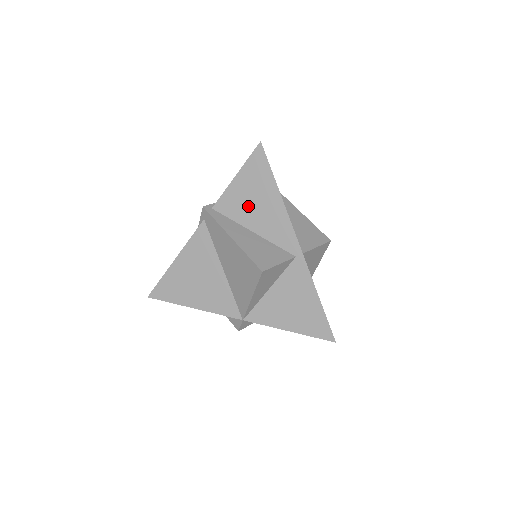
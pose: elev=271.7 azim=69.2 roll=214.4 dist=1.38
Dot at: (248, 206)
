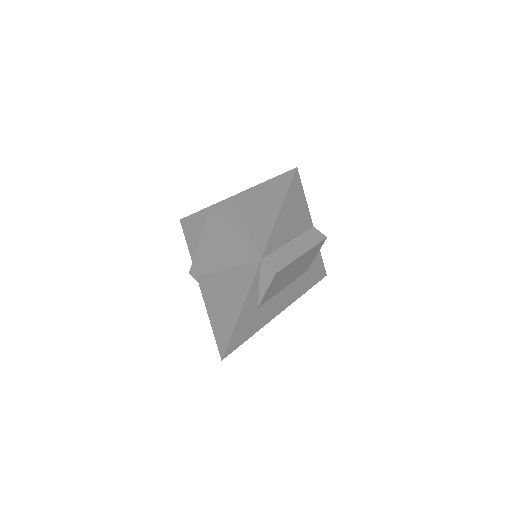
Dot at: occluded
